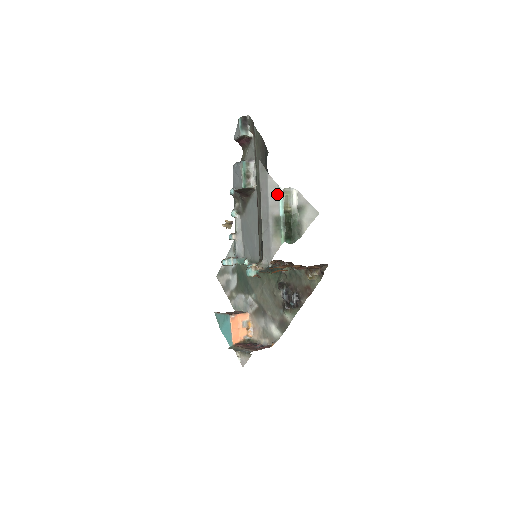
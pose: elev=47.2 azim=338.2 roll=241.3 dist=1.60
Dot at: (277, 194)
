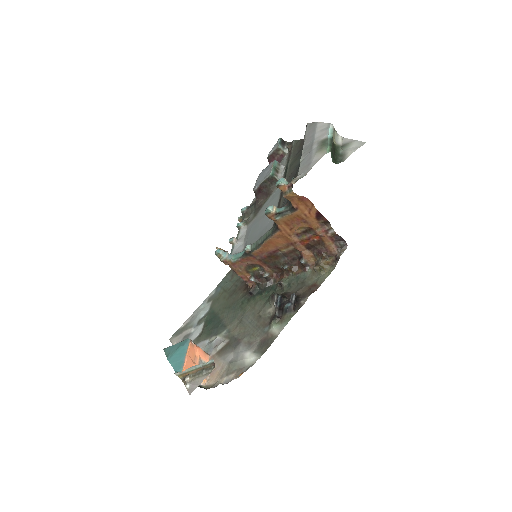
Dot at: (327, 128)
